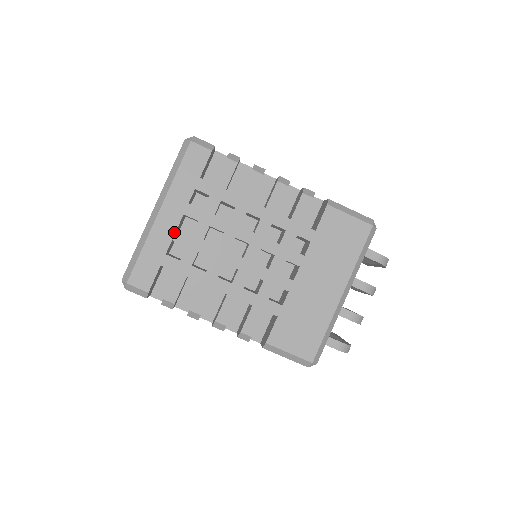
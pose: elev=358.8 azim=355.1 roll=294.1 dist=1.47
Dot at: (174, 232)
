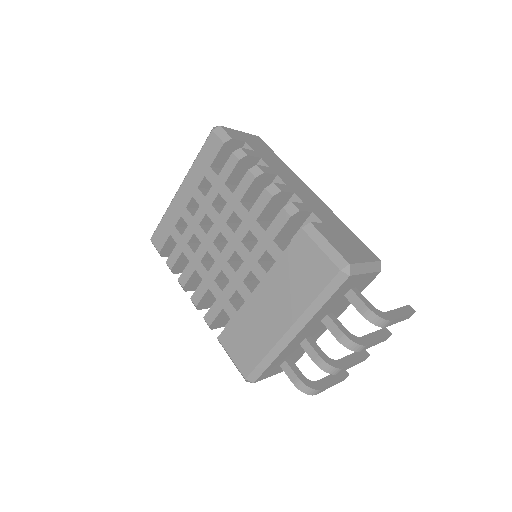
Dot at: (184, 210)
